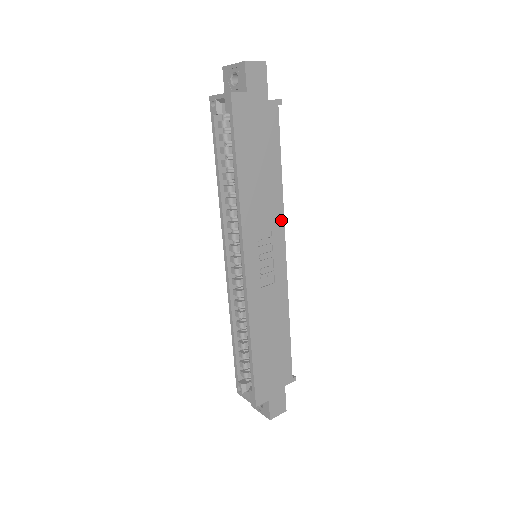
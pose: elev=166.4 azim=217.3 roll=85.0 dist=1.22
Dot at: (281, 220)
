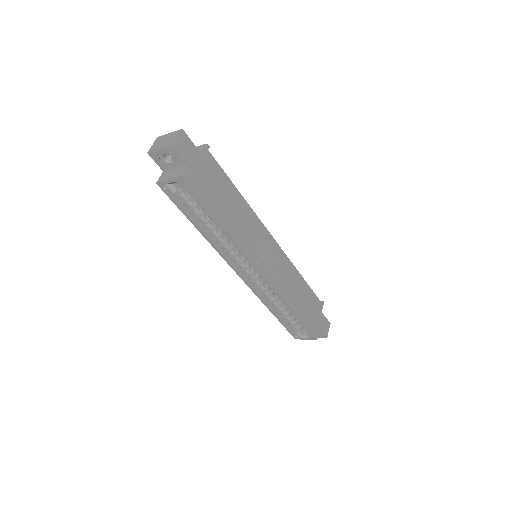
Dot at: (259, 222)
